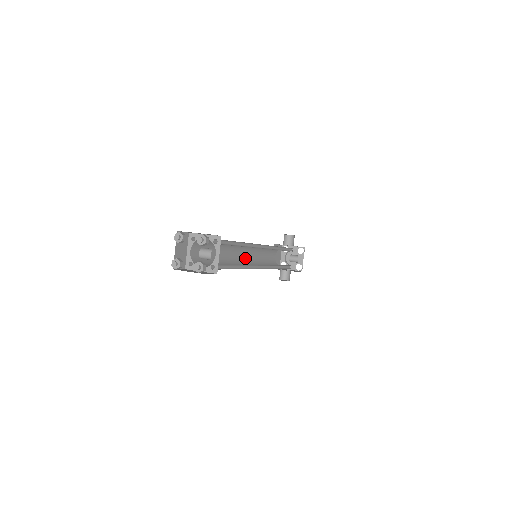
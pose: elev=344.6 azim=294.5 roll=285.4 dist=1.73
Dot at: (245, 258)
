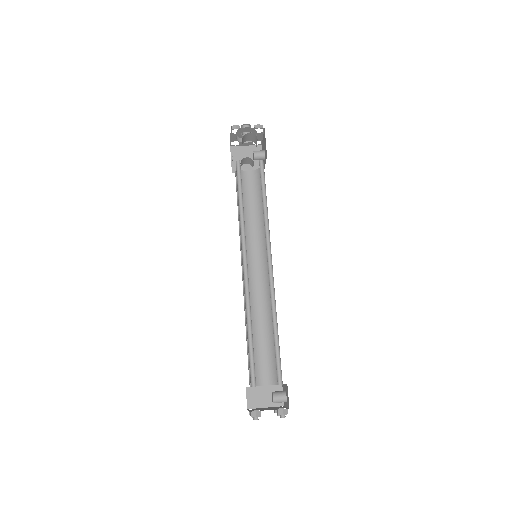
Dot at: occluded
